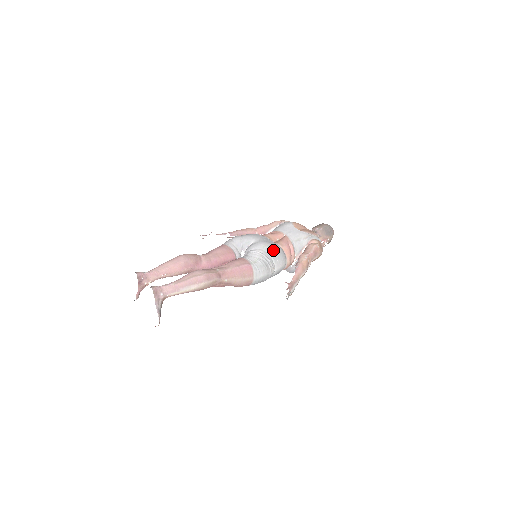
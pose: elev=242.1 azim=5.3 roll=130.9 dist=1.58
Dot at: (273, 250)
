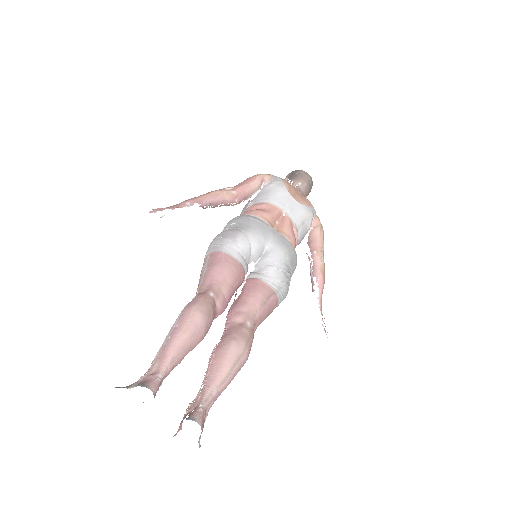
Dot at: (292, 258)
